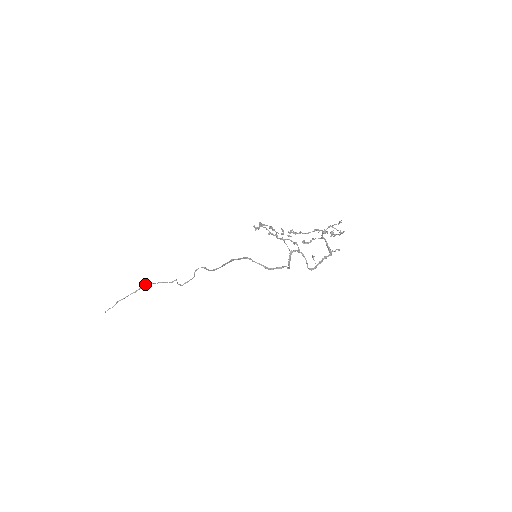
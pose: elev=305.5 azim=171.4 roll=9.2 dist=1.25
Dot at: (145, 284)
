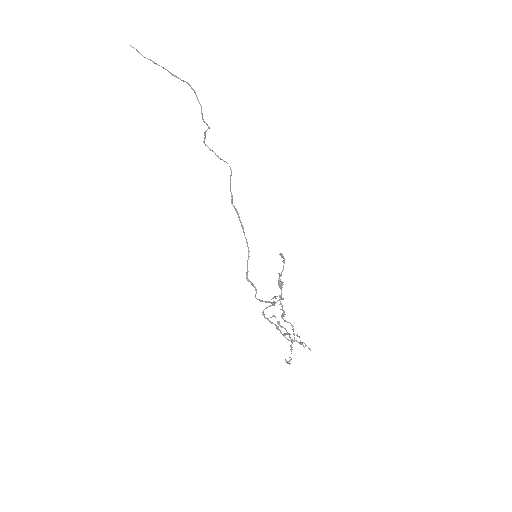
Dot at: occluded
